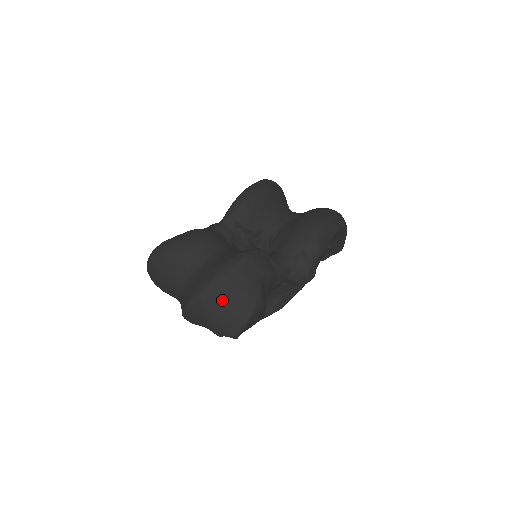
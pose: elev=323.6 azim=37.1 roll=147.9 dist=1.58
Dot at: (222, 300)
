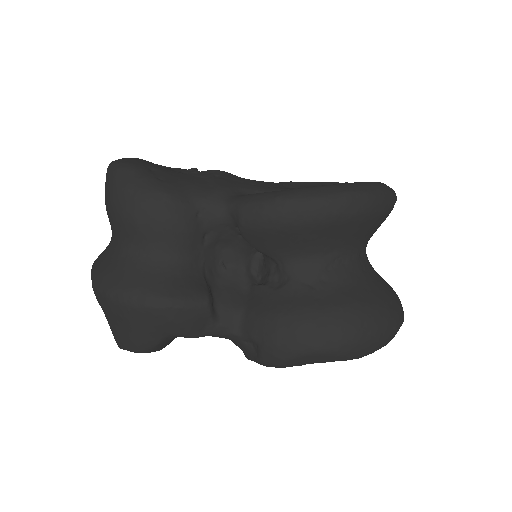
Dot at: (109, 314)
